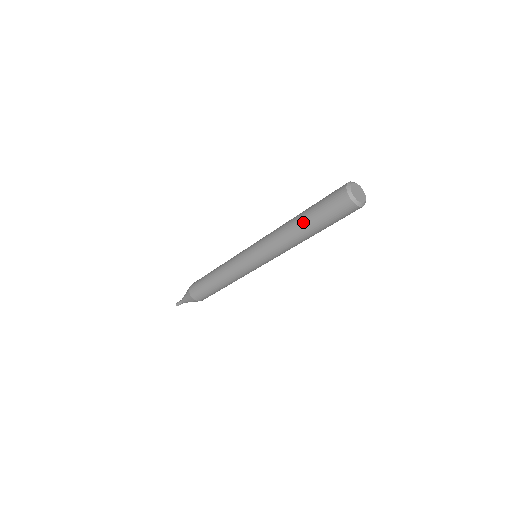
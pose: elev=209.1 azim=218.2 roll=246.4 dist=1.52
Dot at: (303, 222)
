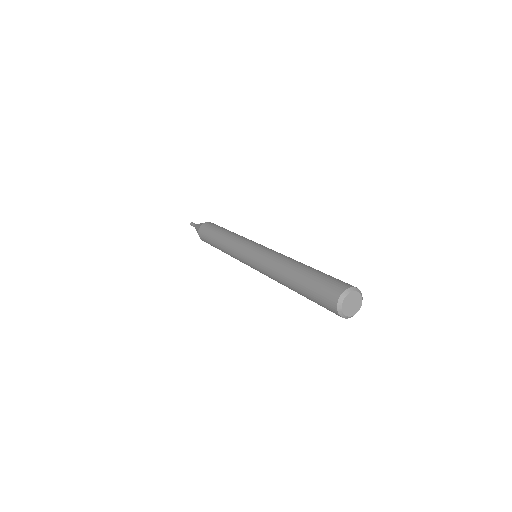
Dot at: occluded
